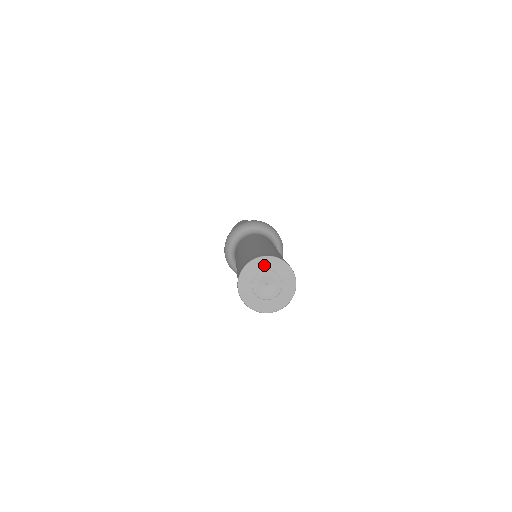
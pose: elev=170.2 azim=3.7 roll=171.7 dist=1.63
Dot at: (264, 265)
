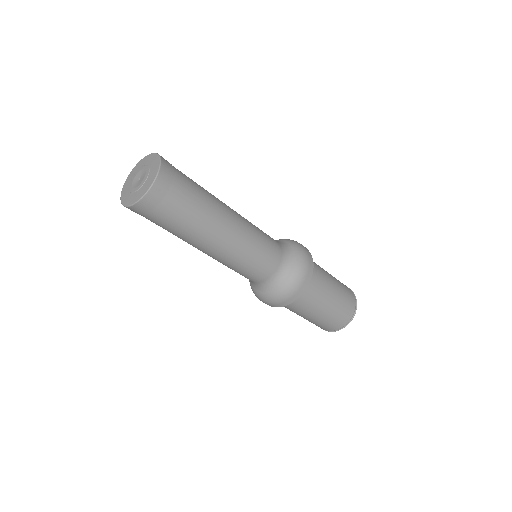
Dot at: (130, 179)
